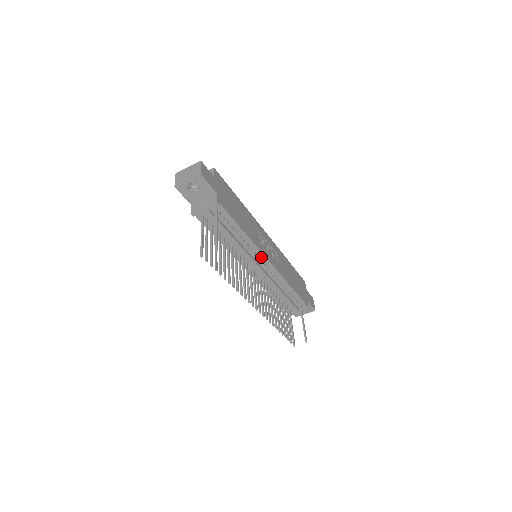
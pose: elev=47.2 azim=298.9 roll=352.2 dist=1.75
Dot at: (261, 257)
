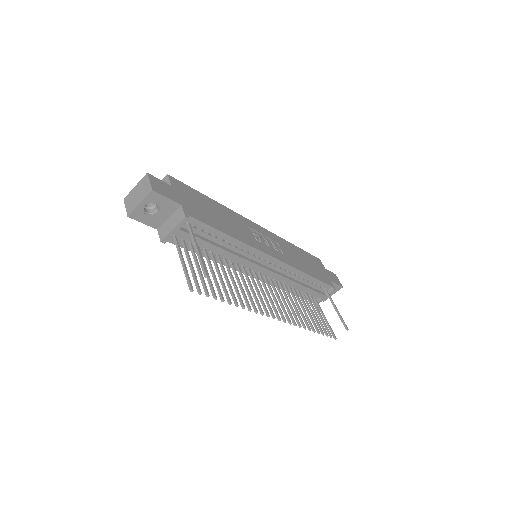
Dot at: (262, 257)
